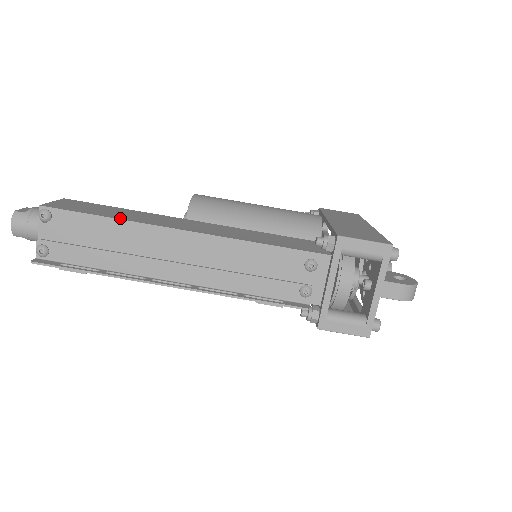
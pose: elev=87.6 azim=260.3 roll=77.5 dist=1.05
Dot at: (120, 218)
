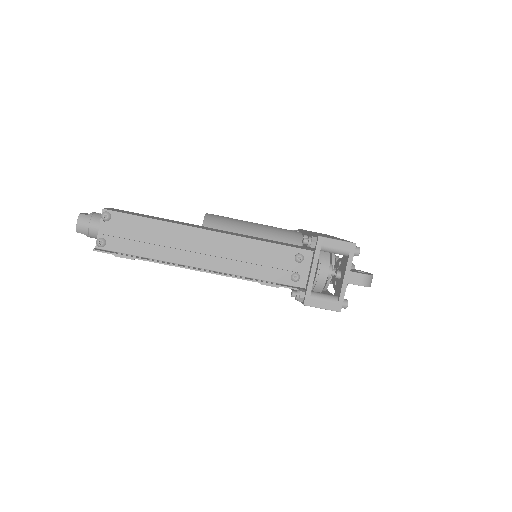
Dot at: (162, 220)
